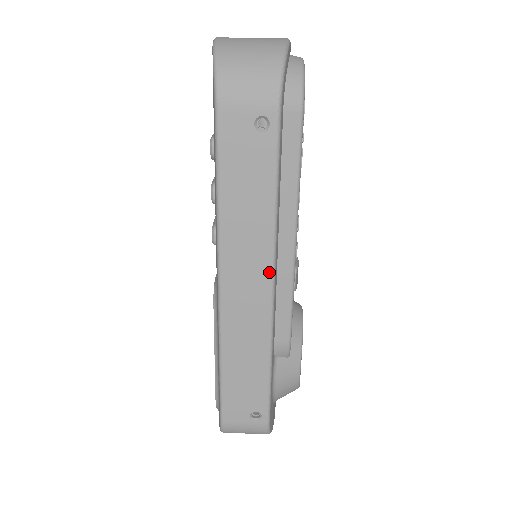
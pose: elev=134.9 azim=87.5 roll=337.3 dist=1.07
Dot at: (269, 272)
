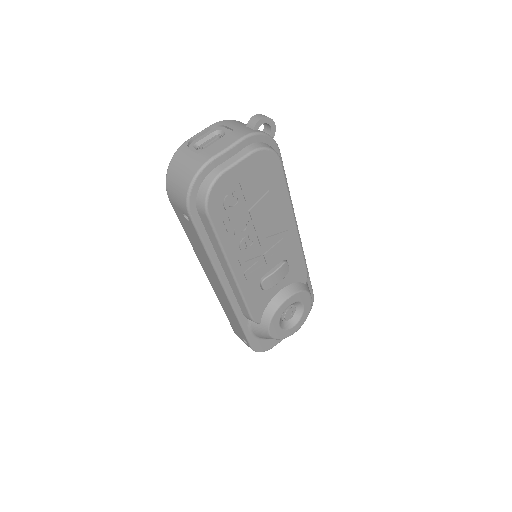
Dot at: (220, 284)
